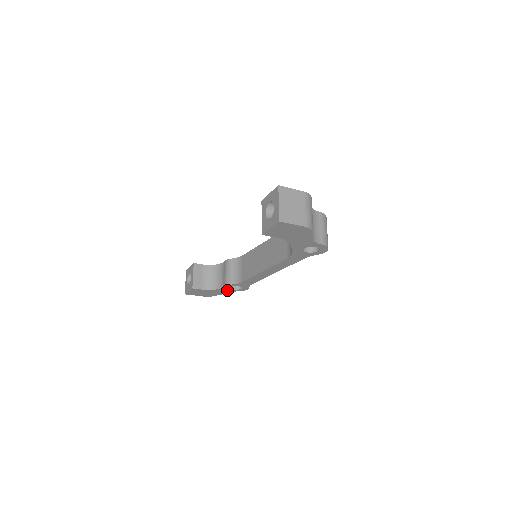
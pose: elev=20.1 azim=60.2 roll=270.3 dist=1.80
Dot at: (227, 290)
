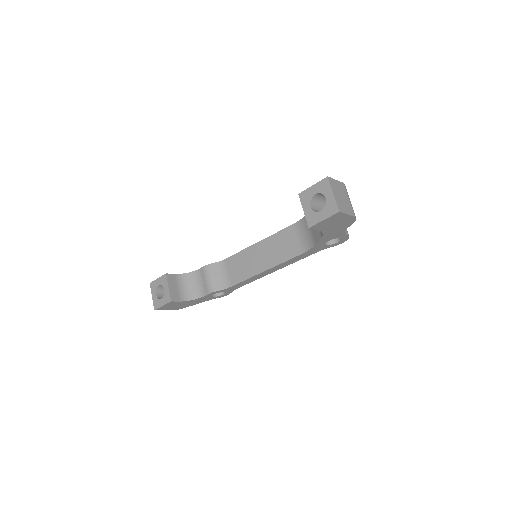
Dot at: (205, 299)
